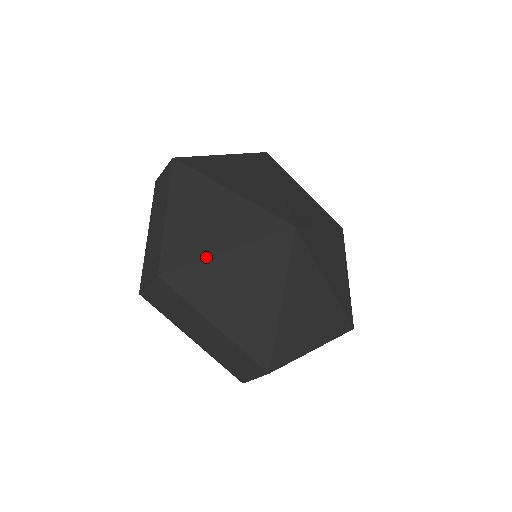
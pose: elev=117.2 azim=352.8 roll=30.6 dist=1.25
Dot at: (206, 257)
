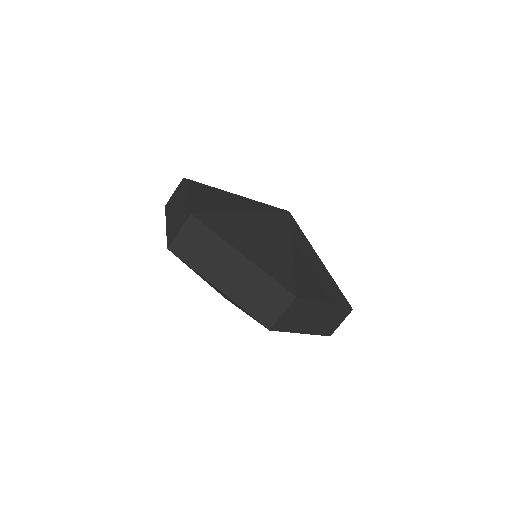
Dot at: (226, 212)
